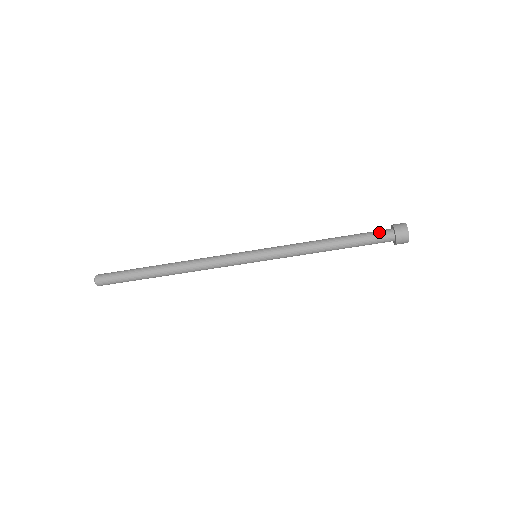
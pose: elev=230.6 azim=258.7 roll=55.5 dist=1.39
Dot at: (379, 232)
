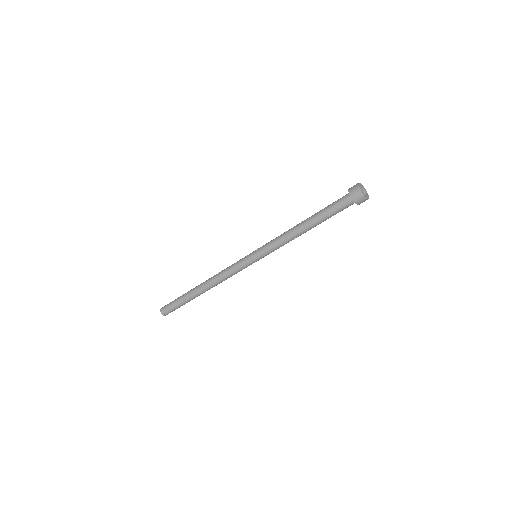
Dot at: (341, 205)
